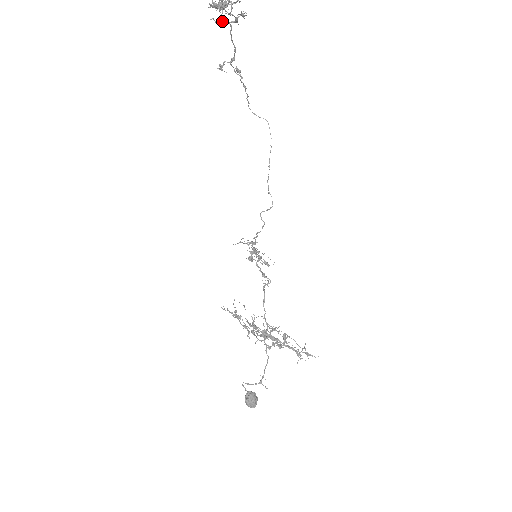
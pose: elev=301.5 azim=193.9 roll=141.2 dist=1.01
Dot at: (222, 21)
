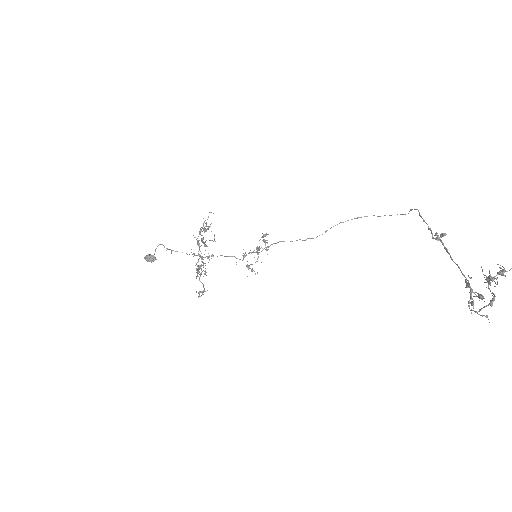
Dot at: (468, 286)
